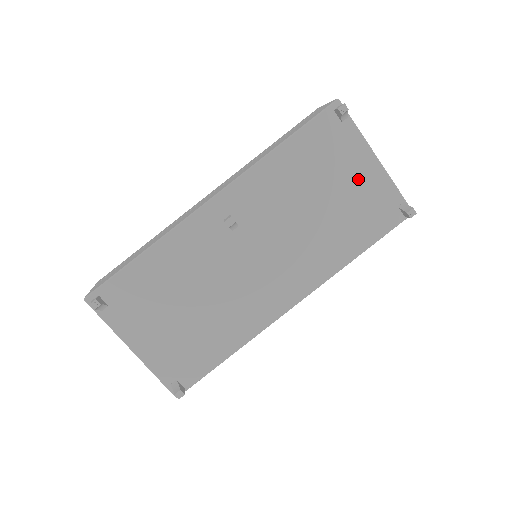
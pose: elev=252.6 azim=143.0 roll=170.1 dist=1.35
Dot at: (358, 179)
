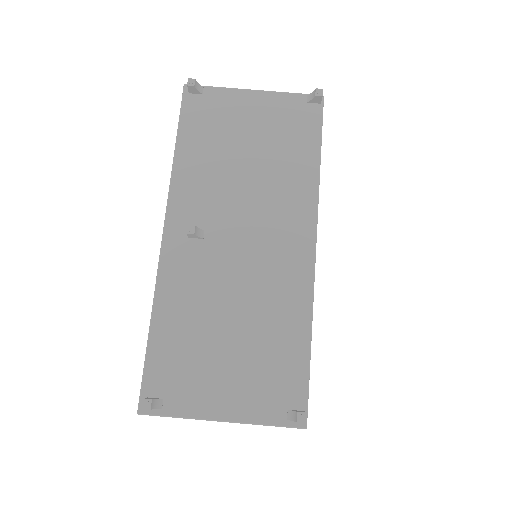
Dot at: (256, 115)
